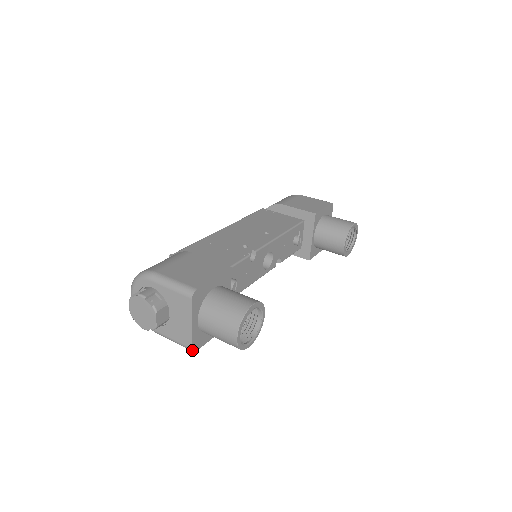
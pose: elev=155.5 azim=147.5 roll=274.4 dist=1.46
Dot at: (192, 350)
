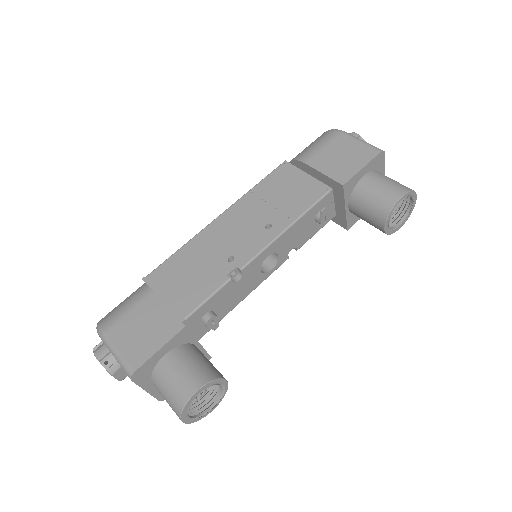
Dot at: occluded
